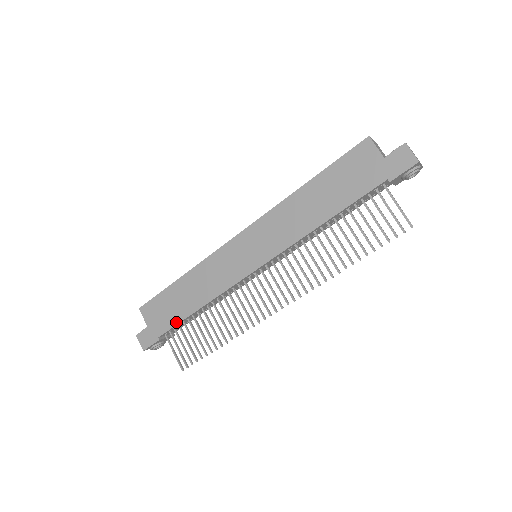
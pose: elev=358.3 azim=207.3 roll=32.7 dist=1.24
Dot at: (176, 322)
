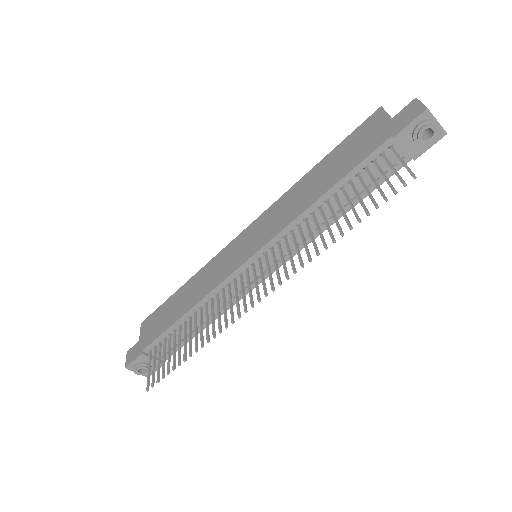
Dot at: (162, 331)
